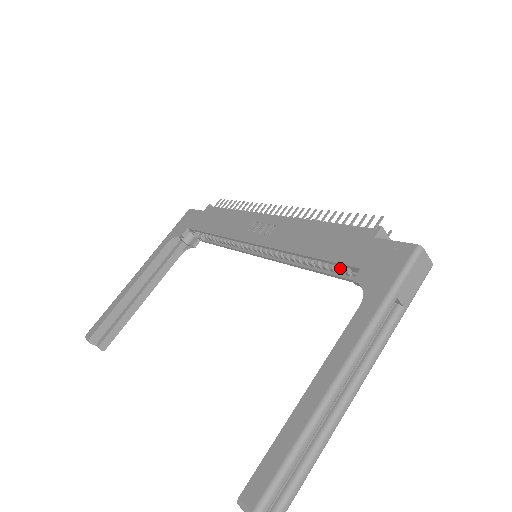
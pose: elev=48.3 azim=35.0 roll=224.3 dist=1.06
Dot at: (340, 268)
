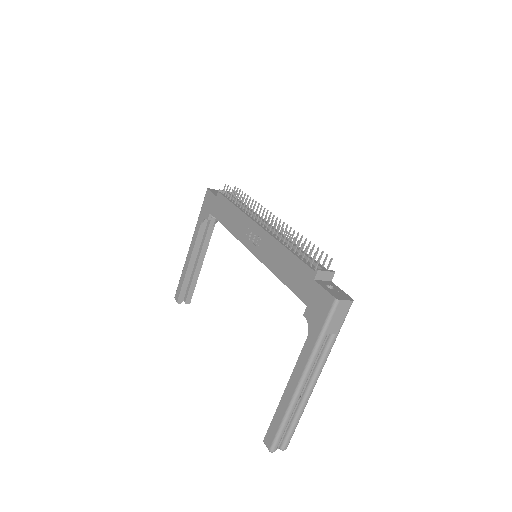
Dot at: occluded
